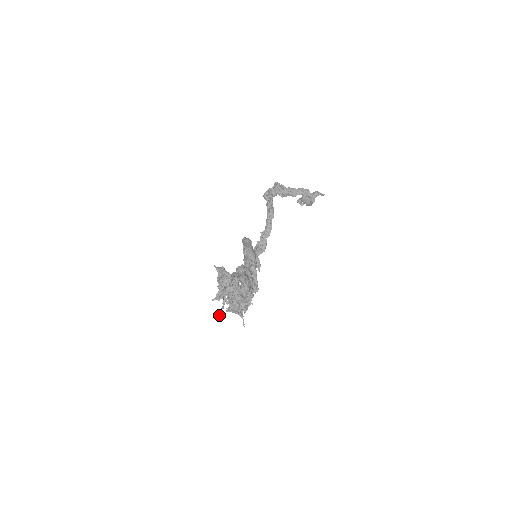
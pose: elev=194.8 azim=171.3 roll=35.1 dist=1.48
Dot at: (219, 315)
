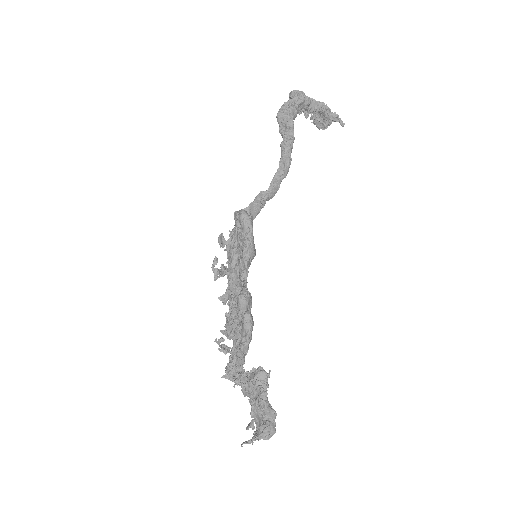
Dot at: (241, 446)
